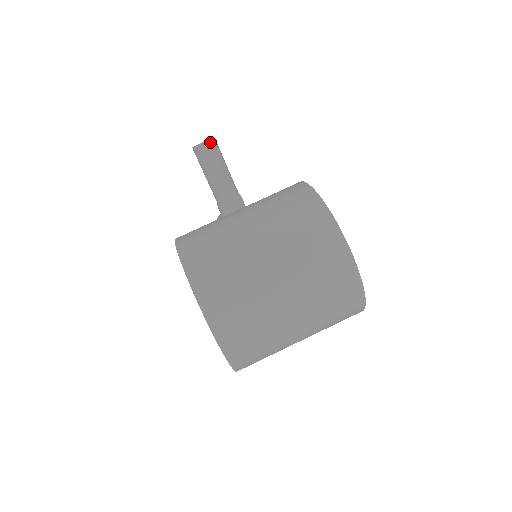
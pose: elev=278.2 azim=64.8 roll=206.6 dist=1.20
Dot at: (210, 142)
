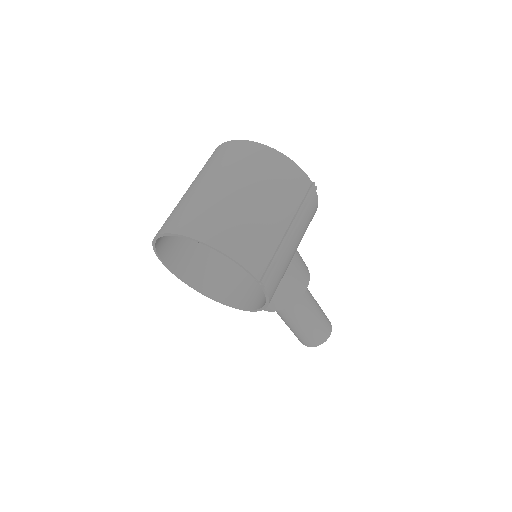
Dot at: occluded
